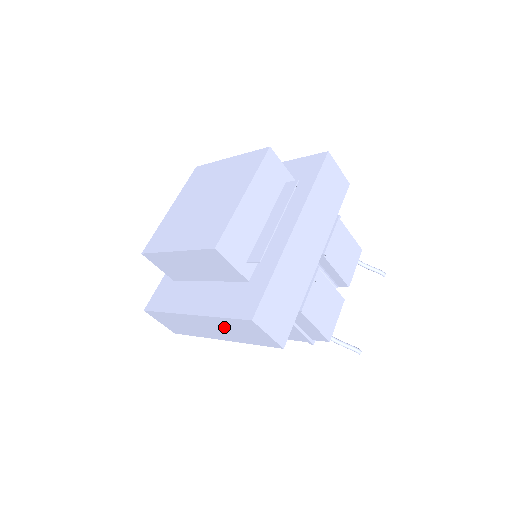
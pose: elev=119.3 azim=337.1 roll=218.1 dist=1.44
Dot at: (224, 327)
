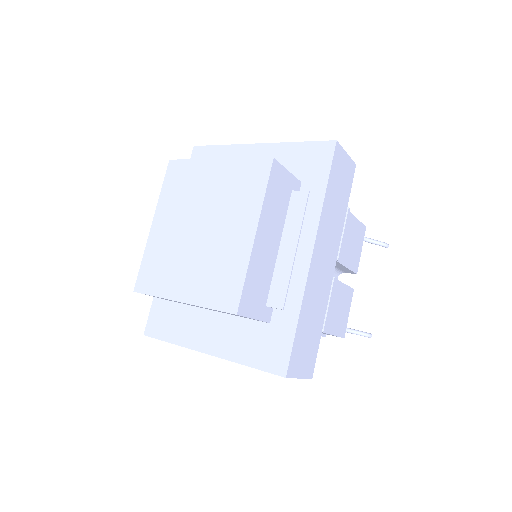
Dot at: occluded
